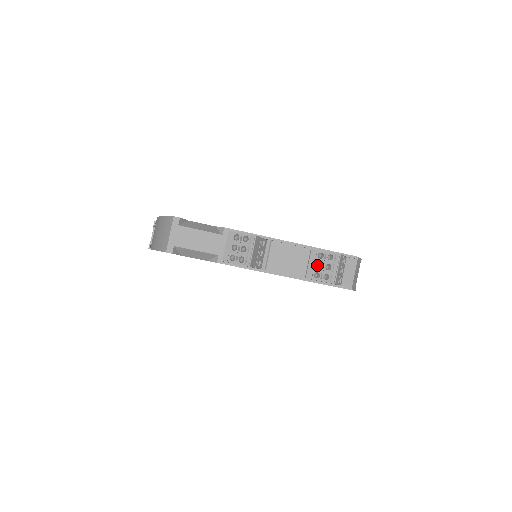
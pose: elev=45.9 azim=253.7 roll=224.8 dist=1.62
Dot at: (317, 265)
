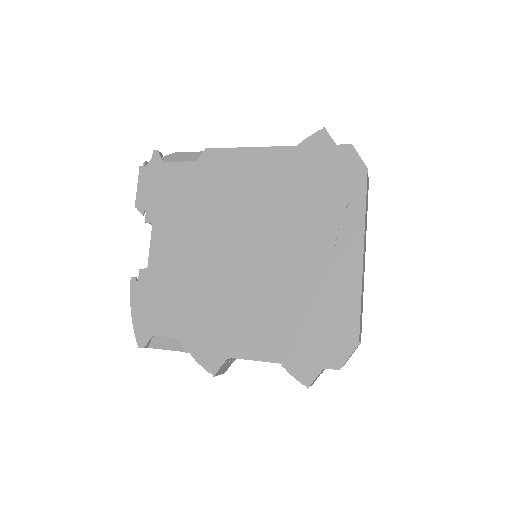
Dot at: occluded
